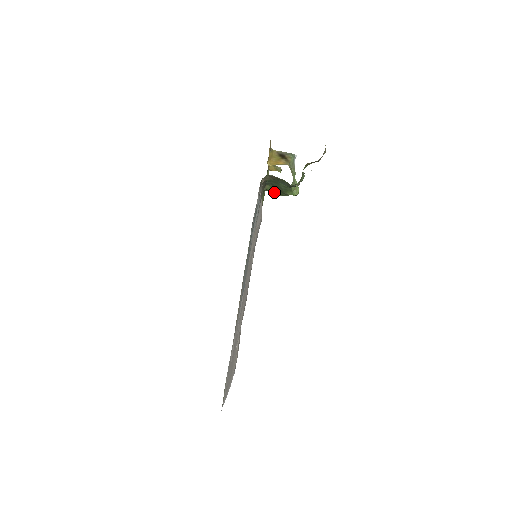
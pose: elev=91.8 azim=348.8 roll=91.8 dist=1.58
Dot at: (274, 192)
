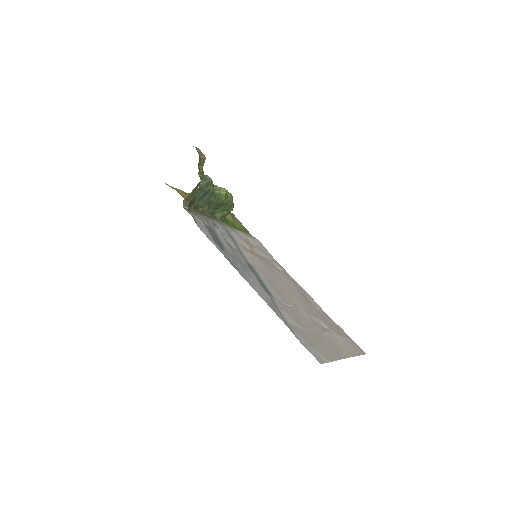
Dot at: (228, 213)
